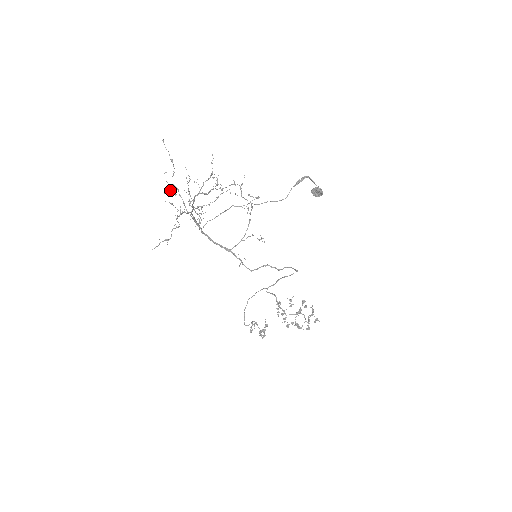
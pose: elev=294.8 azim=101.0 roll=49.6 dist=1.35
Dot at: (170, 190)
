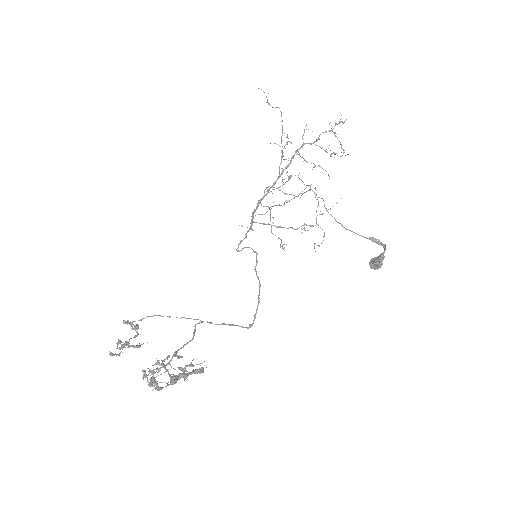
Dot at: (287, 172)
